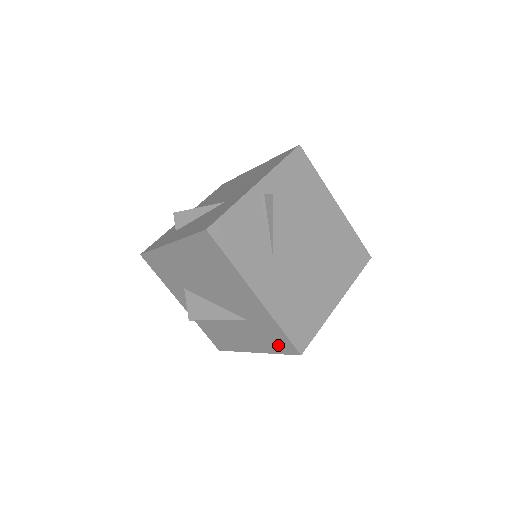
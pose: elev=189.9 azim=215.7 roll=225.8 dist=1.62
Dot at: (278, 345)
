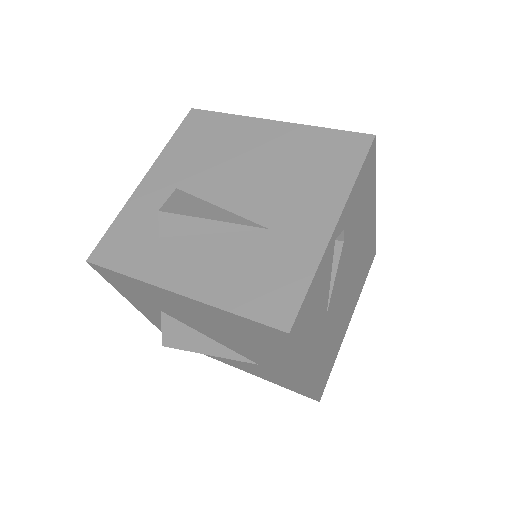
Dot at: (291, 387)
